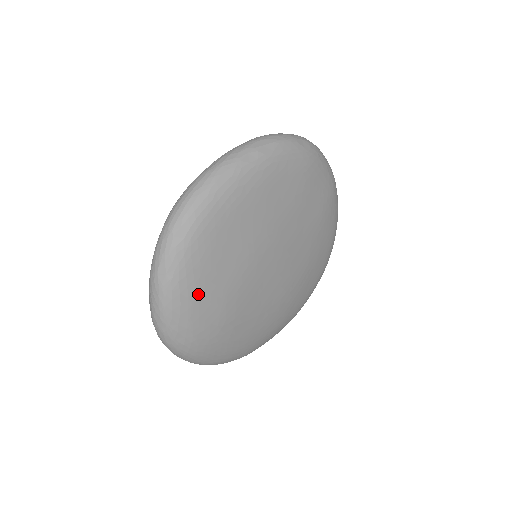
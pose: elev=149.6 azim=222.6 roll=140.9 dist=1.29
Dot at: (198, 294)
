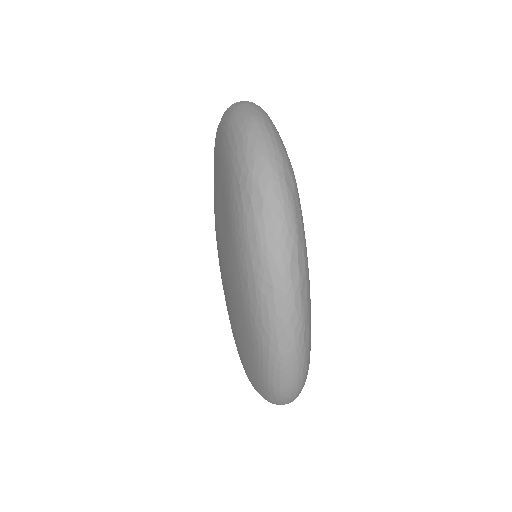
Dot at: occluded
